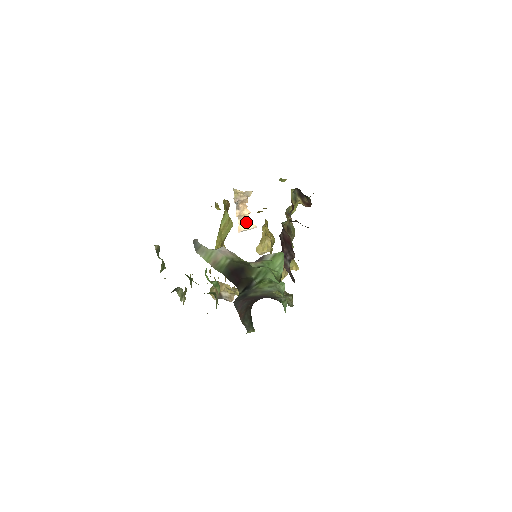
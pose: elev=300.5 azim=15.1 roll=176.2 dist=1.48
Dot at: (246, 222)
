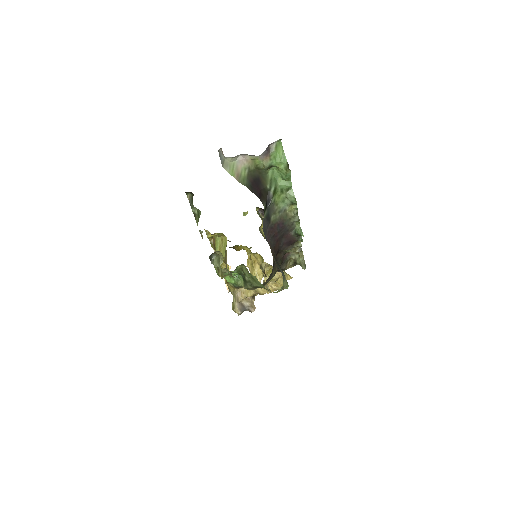
Dot at: occluded
